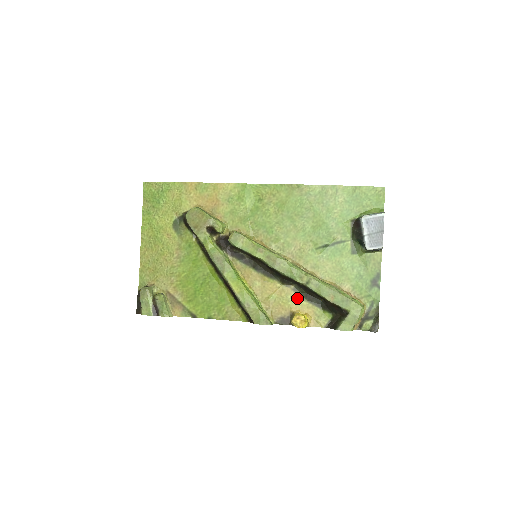
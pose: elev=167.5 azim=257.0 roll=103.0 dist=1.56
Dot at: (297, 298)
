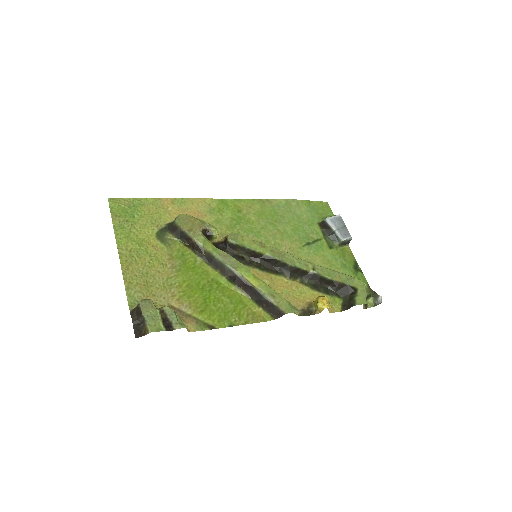
Dot at: (307, 289)
